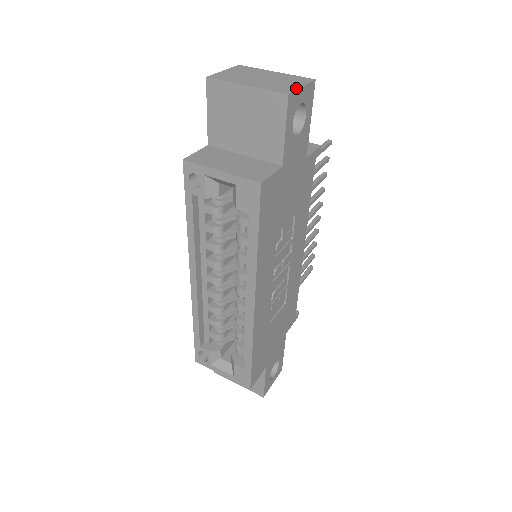
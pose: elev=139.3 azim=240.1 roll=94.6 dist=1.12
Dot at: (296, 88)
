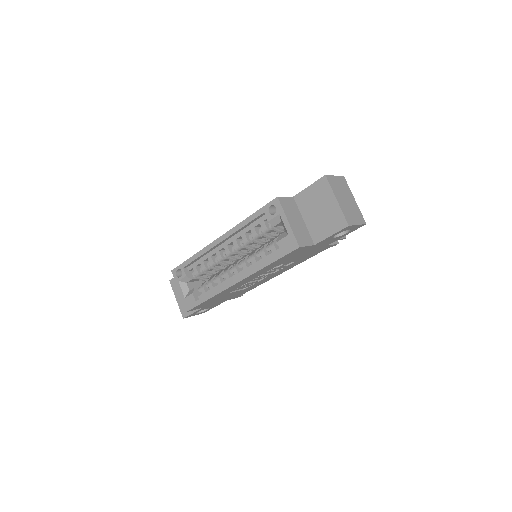
Dot at: (355, 224)
